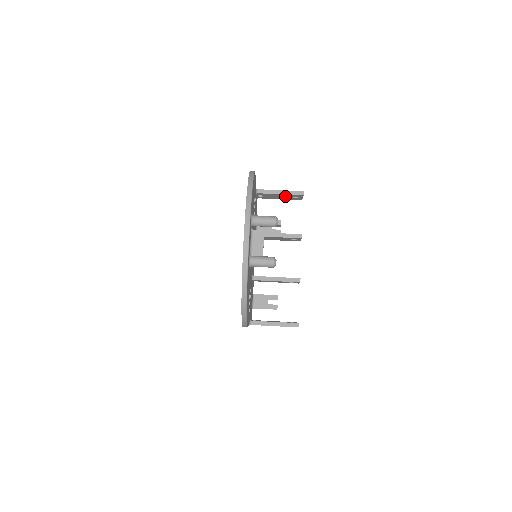
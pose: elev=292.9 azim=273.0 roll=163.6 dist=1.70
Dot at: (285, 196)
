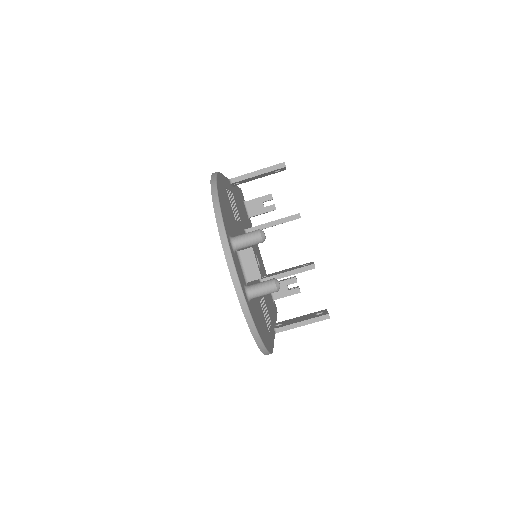
Dot at: (265, 174)
